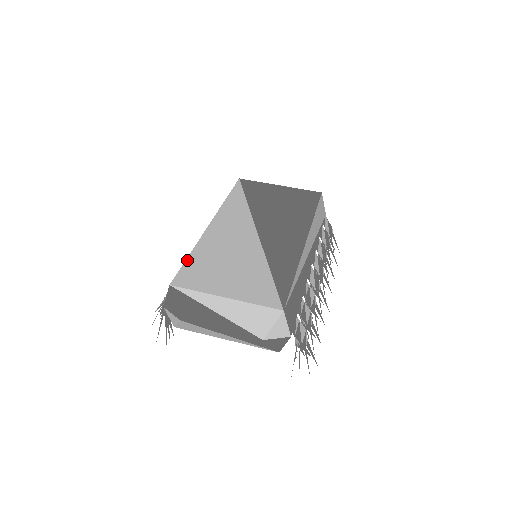
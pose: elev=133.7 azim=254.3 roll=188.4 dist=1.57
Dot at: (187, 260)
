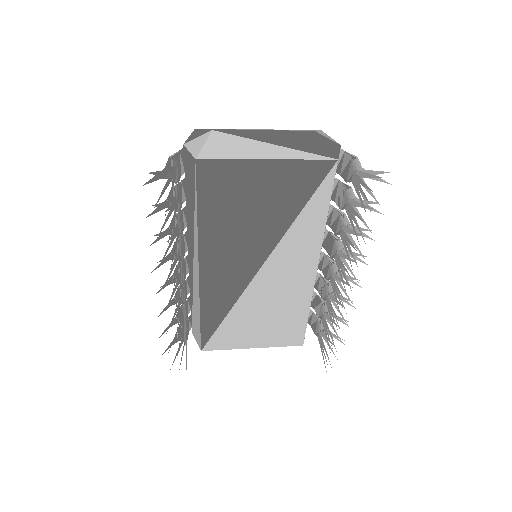
Dot at: occluded
